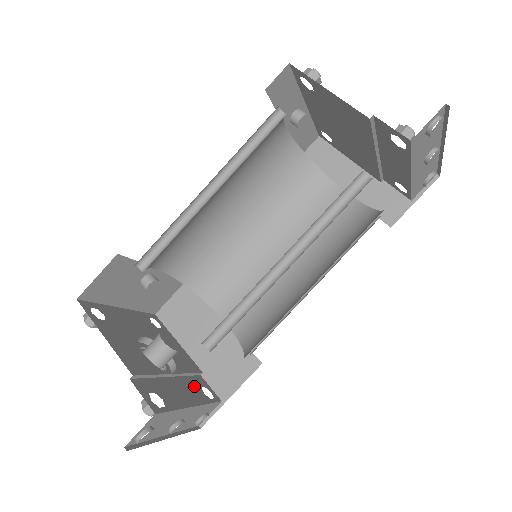
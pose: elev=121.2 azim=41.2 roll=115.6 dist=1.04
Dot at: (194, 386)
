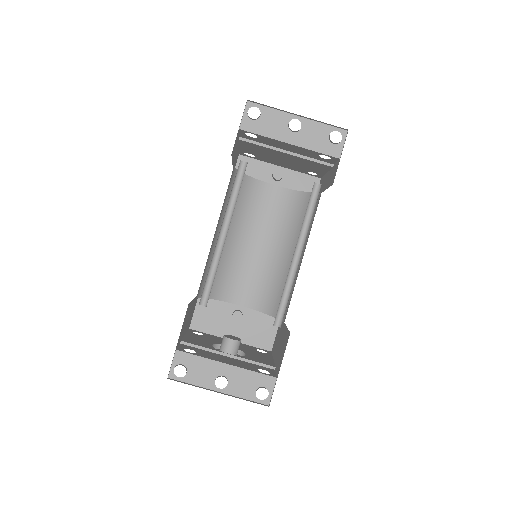
Dot at: (251, 366)
